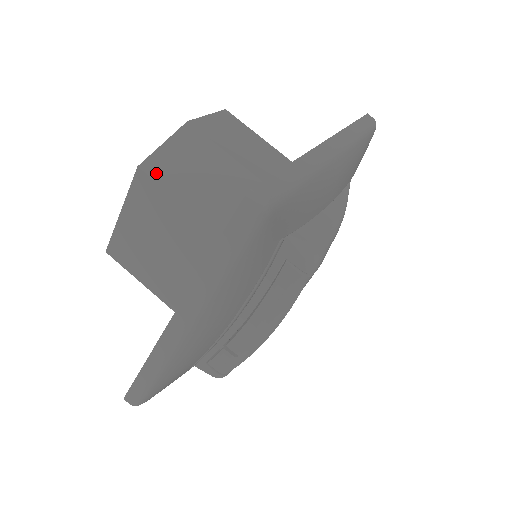
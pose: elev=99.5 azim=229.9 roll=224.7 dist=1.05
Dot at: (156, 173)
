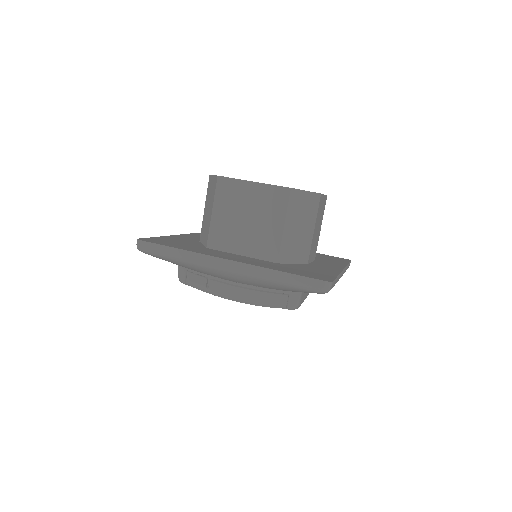
Dot at: (292, 199)
